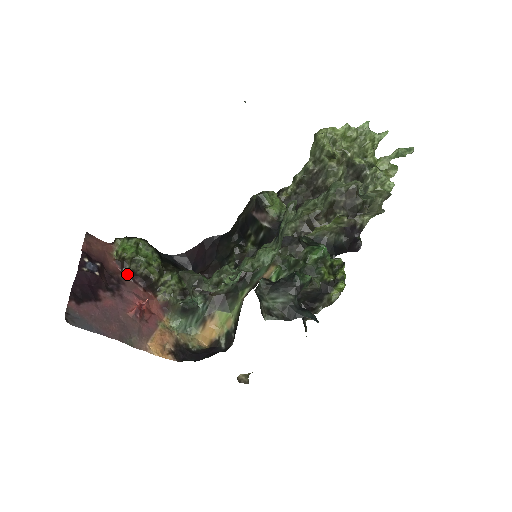
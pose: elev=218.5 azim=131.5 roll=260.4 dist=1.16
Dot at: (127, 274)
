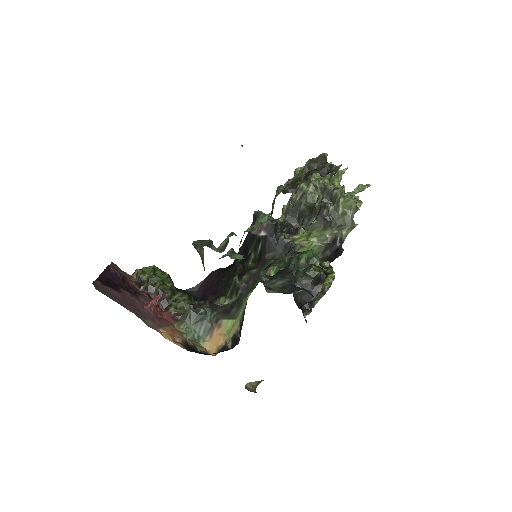
Dot at: (144, 292)
